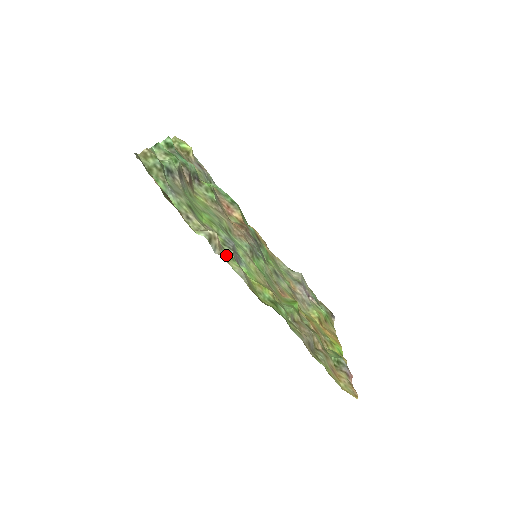
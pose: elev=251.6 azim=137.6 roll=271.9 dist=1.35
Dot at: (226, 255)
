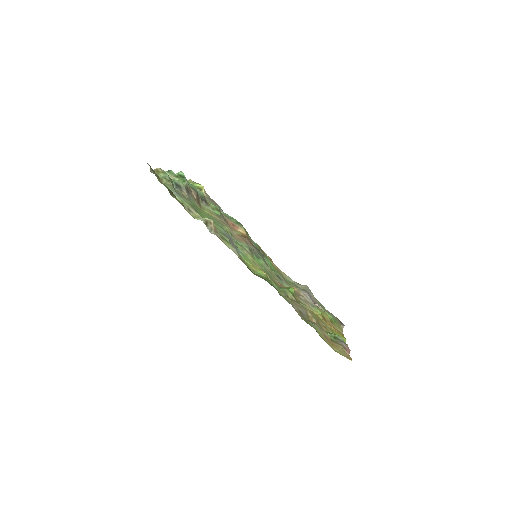
Dot at: (221, 237)
